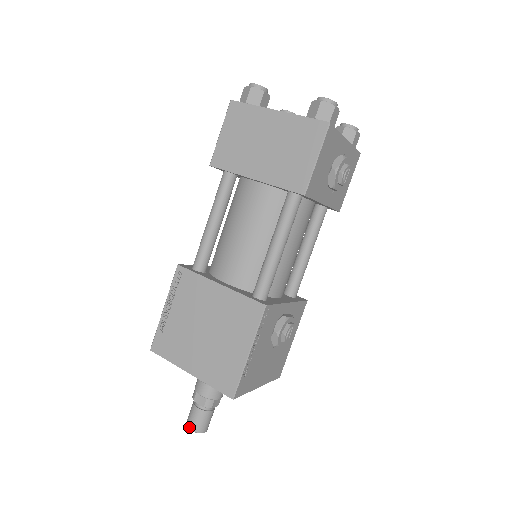
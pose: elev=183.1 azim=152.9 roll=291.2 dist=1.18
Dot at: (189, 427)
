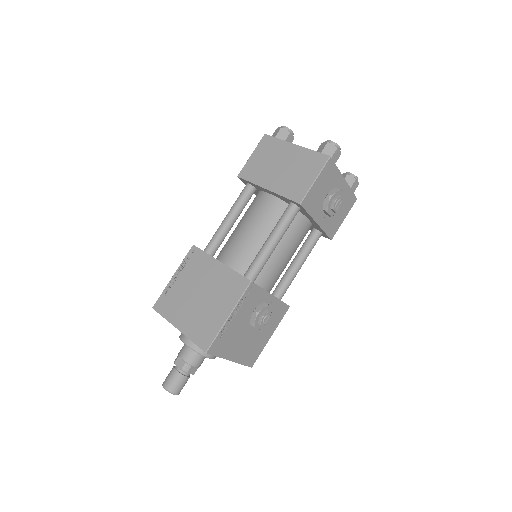
Dot at: (164, 385)
